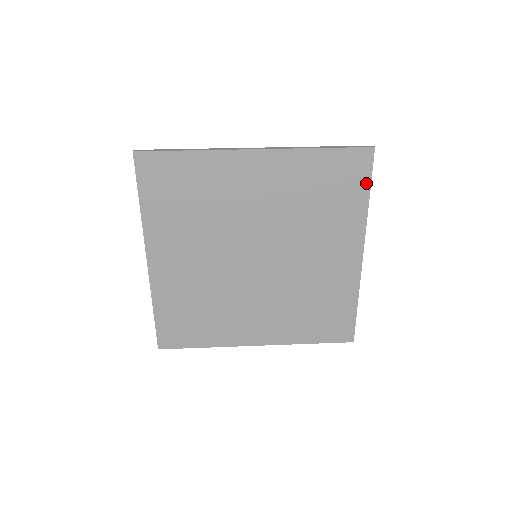
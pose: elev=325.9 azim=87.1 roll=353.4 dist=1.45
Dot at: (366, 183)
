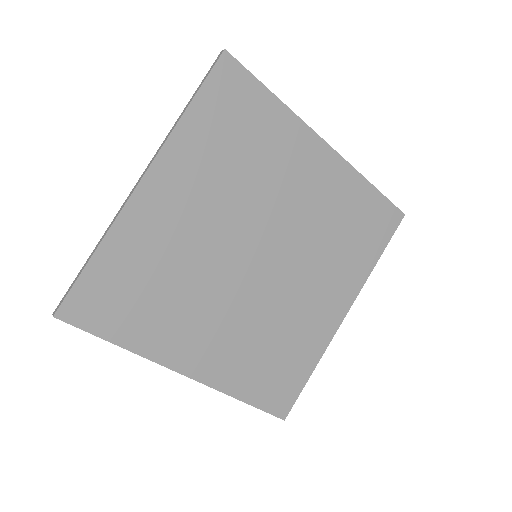
Dot at: (256, 87)
